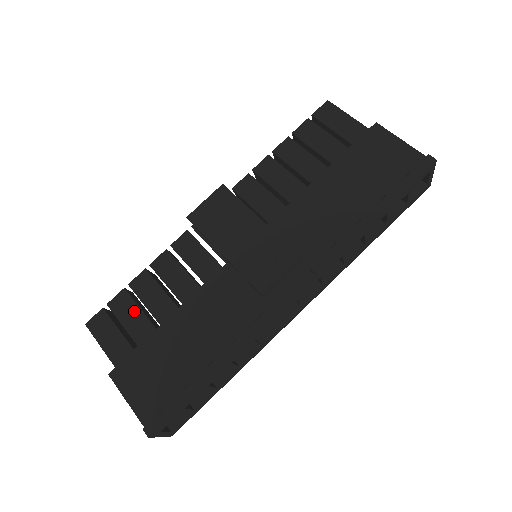
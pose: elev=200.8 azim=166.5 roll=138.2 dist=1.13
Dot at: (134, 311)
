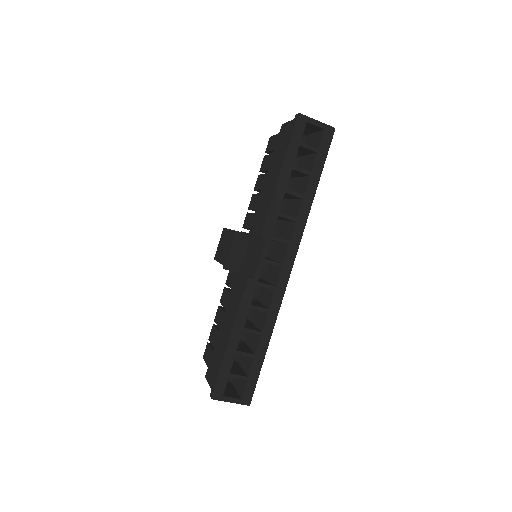
Dot at: (215, 333)
